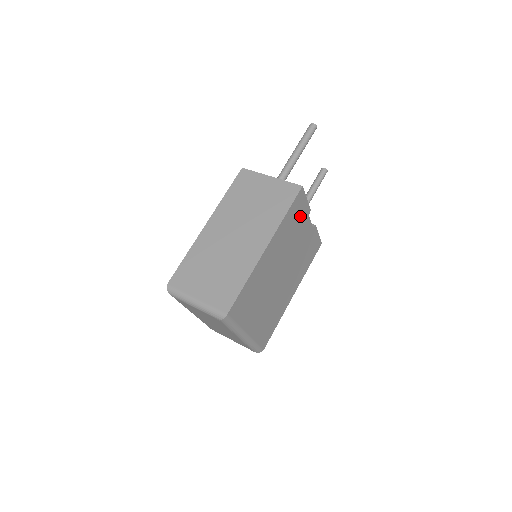
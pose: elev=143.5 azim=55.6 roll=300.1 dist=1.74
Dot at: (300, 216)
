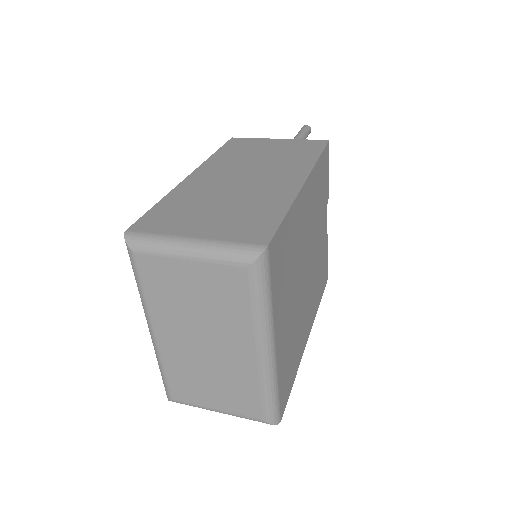
Dot at: (323, 190)
